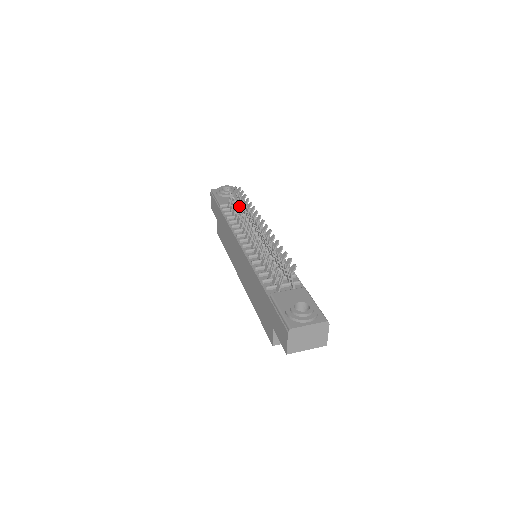
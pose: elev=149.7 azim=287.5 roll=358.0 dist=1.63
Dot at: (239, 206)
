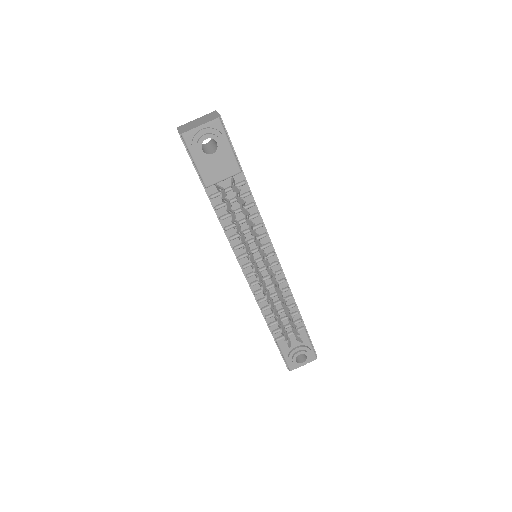
Dot at: occluded
